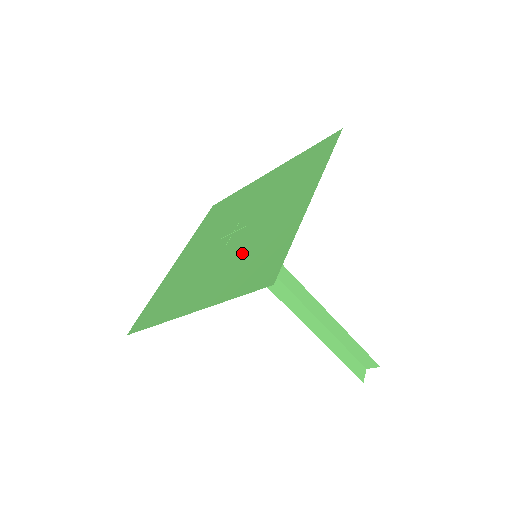
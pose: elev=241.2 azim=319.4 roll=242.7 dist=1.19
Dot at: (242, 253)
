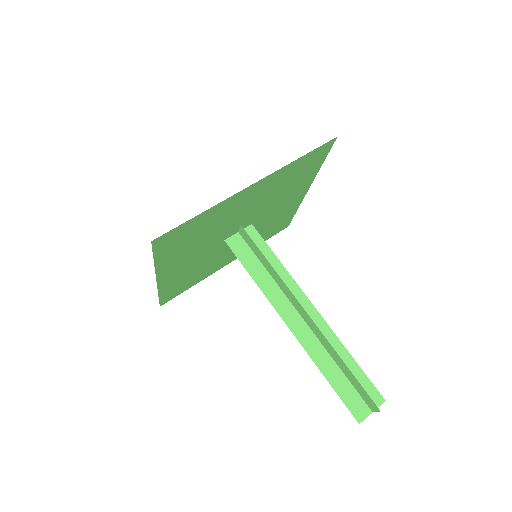
Dot at: (206, 238)
